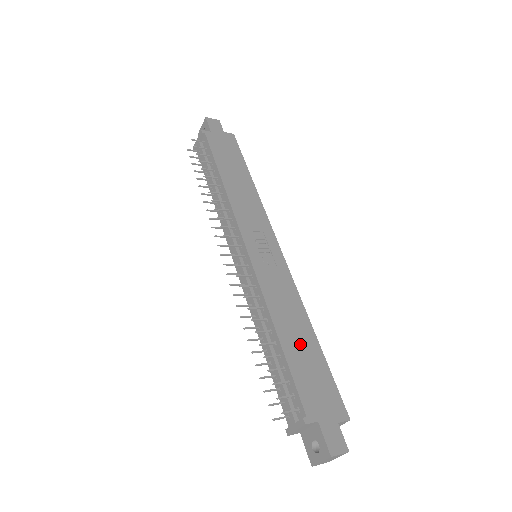
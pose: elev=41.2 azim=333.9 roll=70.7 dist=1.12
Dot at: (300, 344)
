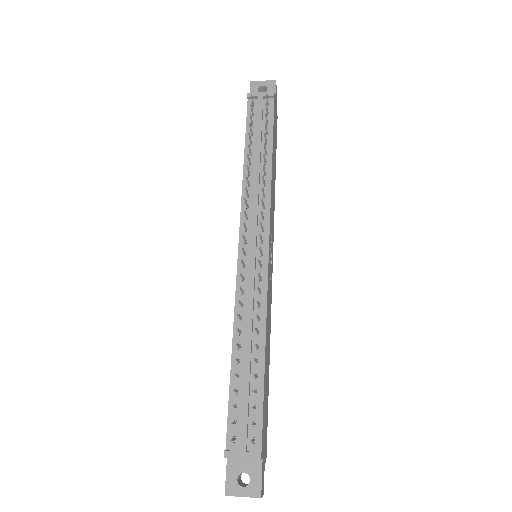
Dot at: (267, 373)
